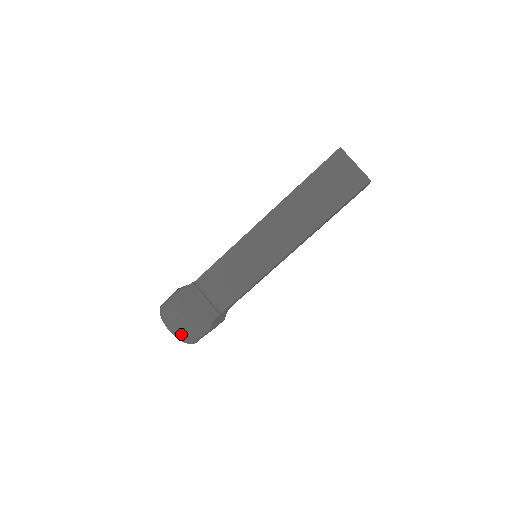
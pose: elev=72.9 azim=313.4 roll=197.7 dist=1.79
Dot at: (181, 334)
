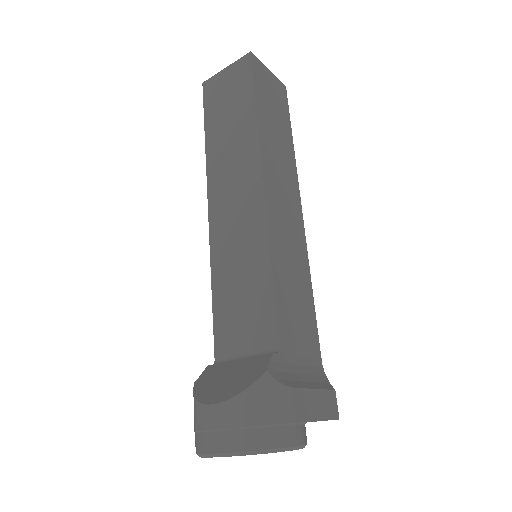
Dot at: (238, 439)
